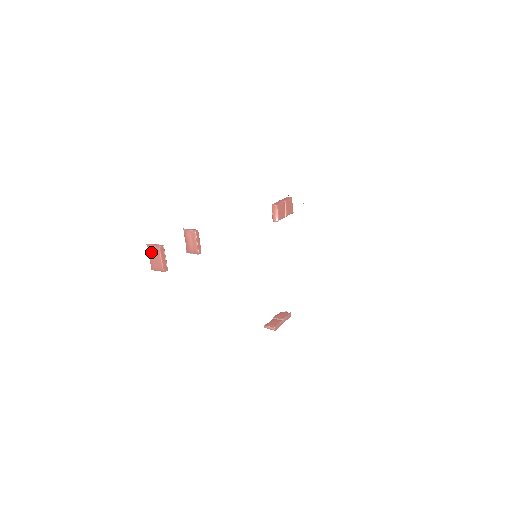
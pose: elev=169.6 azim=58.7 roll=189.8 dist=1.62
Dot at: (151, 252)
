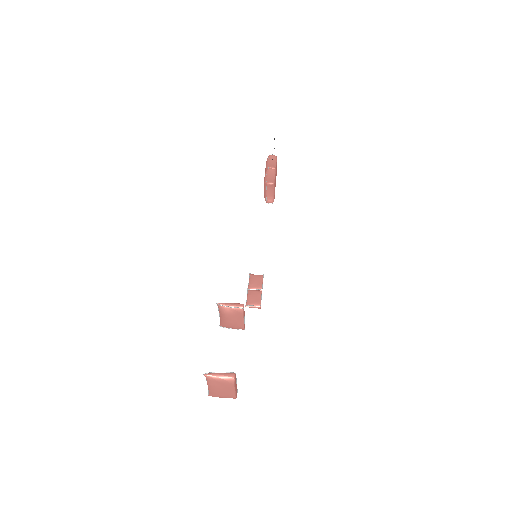
Dot at: (215, 385)
